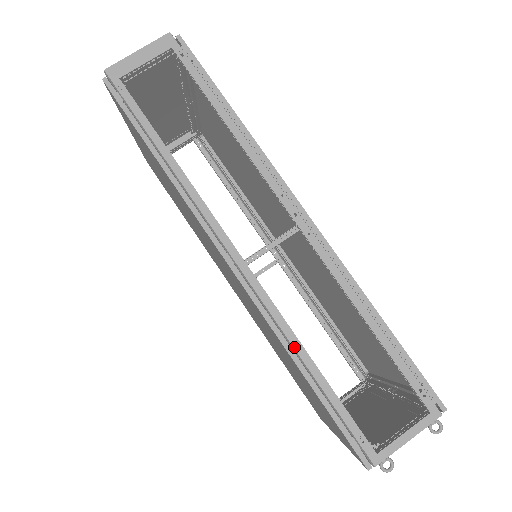
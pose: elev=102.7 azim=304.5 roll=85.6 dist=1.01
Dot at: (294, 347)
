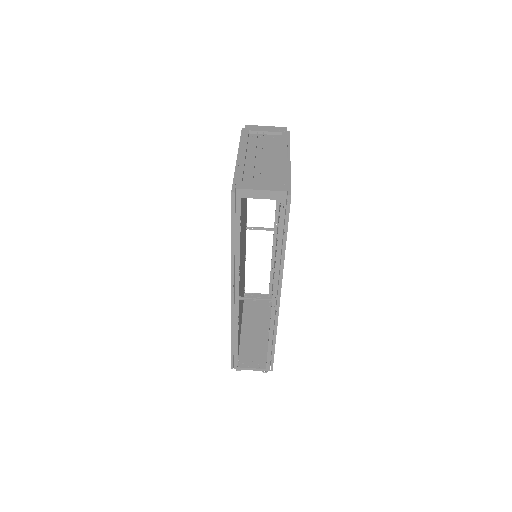
Dot at: (235, 331)
